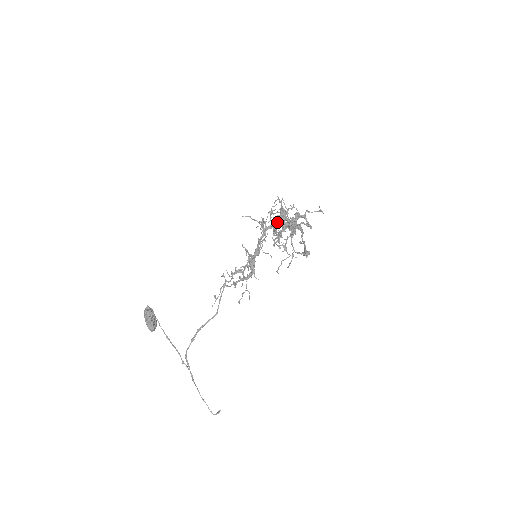
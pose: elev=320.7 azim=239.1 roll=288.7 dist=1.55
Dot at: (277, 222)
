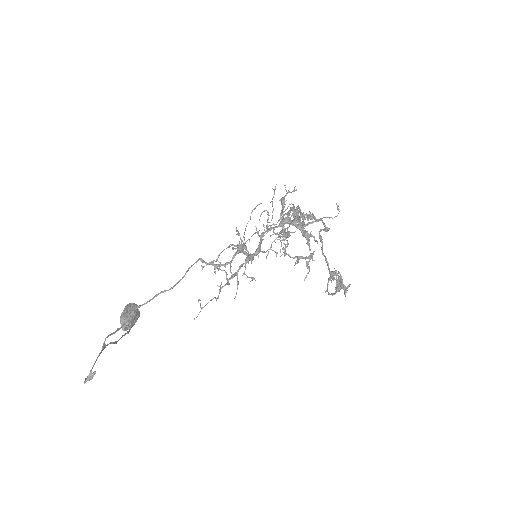
Dot at: (284, 219)
